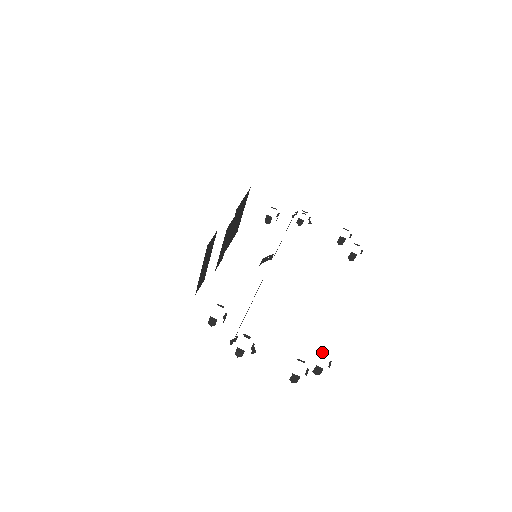
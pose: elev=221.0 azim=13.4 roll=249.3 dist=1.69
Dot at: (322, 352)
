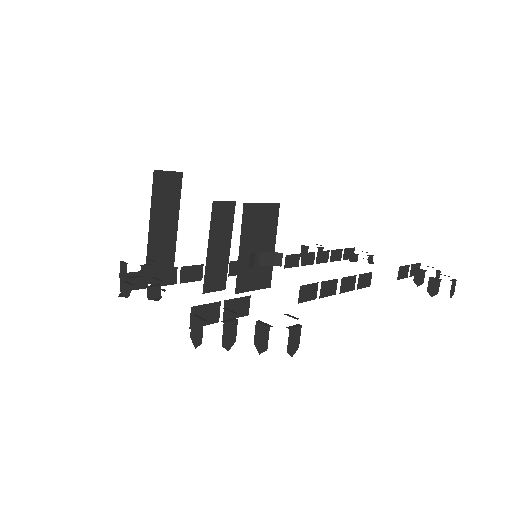
Dot at: (288, 314)
